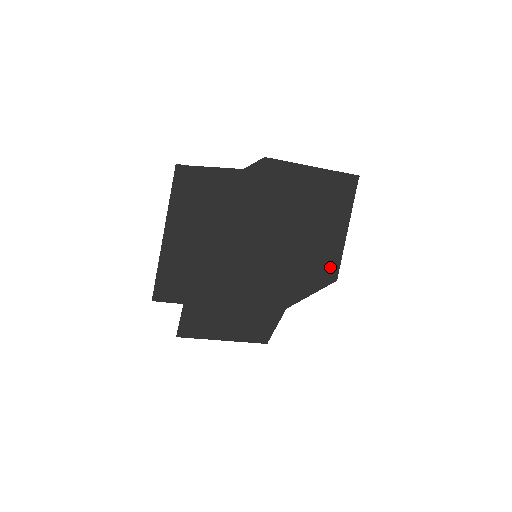
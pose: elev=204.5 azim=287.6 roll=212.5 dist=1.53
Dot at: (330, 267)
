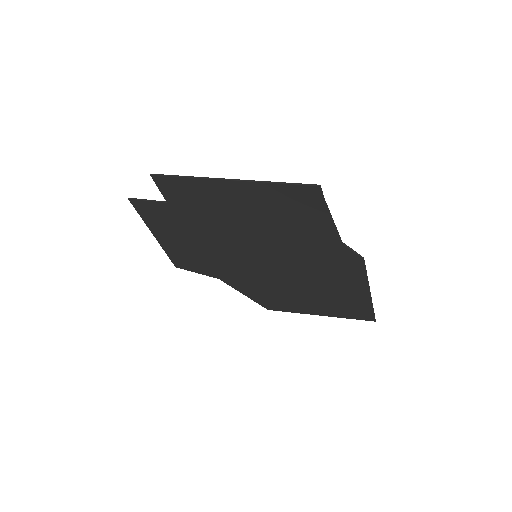
Dot at: (278, 305)
